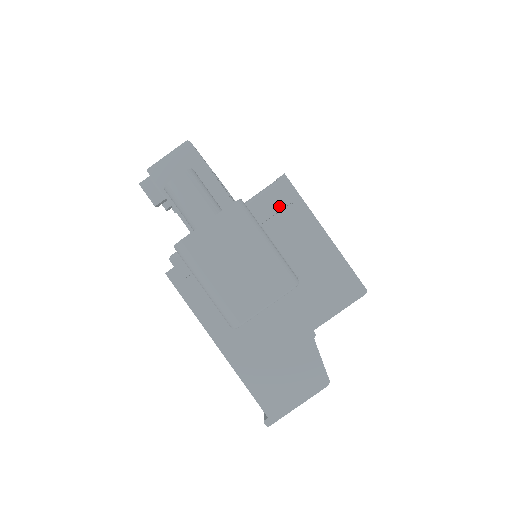
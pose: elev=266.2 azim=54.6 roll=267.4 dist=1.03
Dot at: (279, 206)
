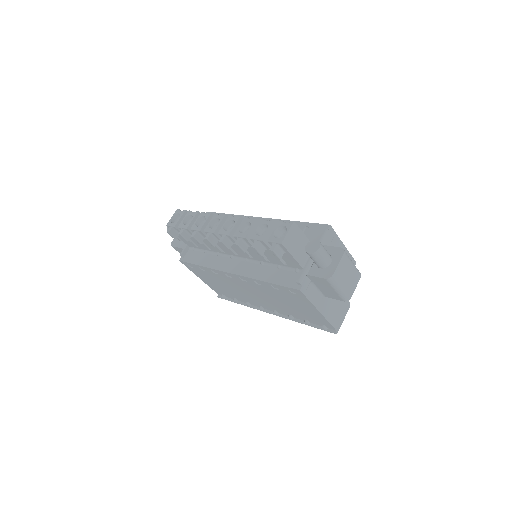
Dot at: (330, 240)
